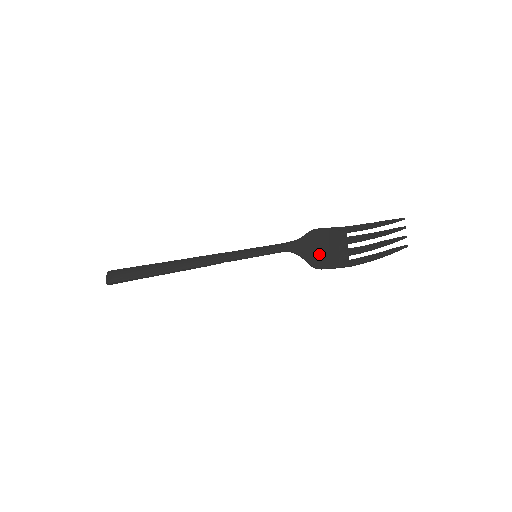
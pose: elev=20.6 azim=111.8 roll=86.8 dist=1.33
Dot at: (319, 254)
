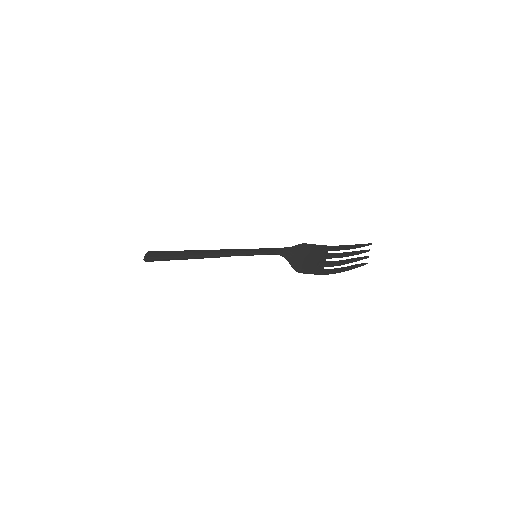
Dot at: (302, 261)
